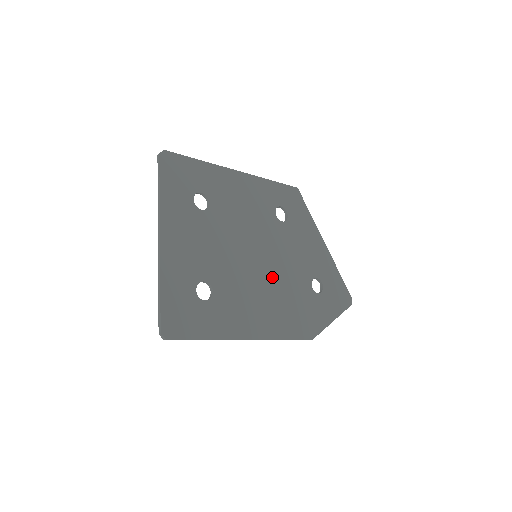
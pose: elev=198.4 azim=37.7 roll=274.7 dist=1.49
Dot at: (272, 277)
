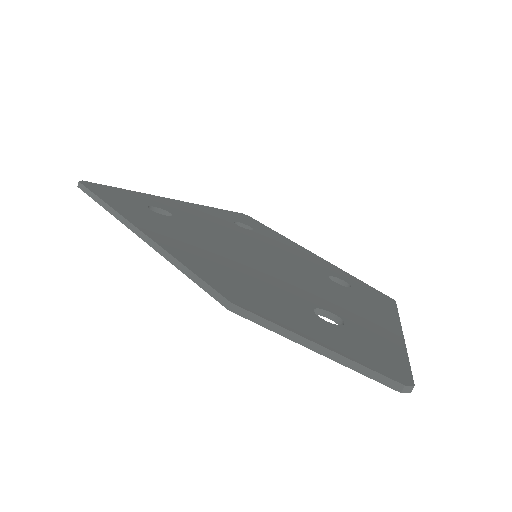
Dot at: (254, 263)
